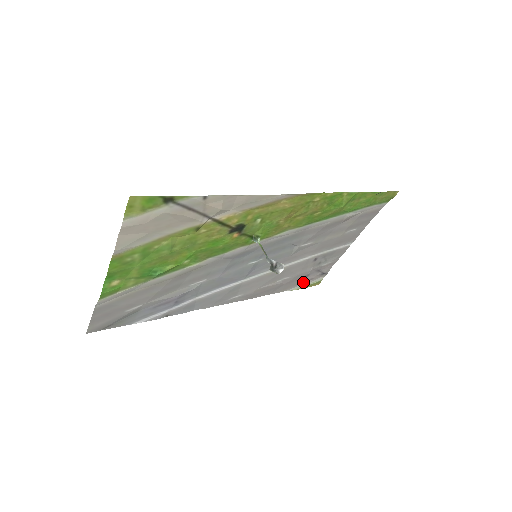
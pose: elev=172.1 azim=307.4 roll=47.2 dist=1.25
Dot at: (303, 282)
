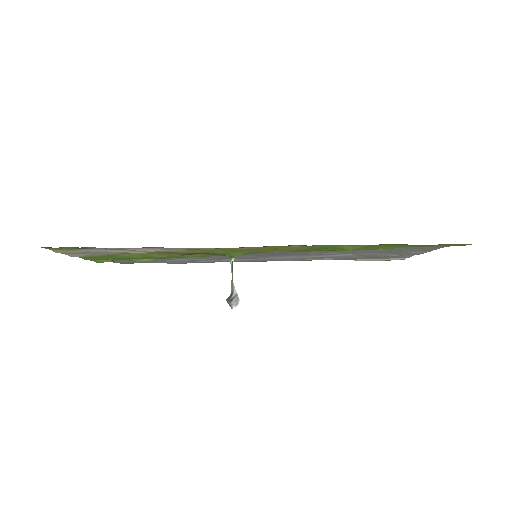
Dot at: (371, 258)
